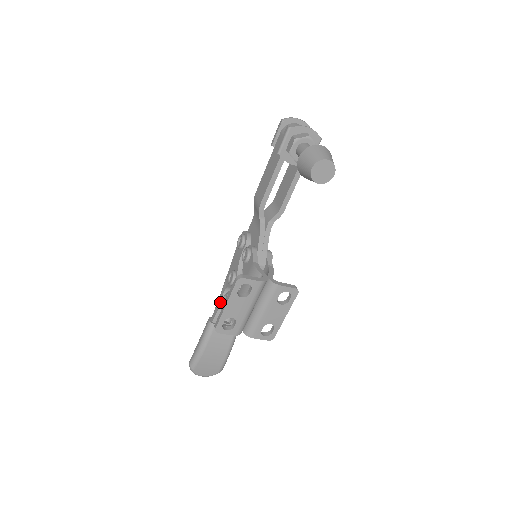
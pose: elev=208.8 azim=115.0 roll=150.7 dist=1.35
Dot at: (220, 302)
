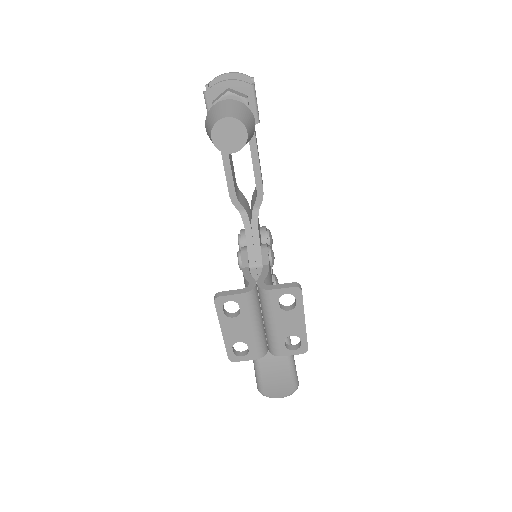
Dot at: occluded
